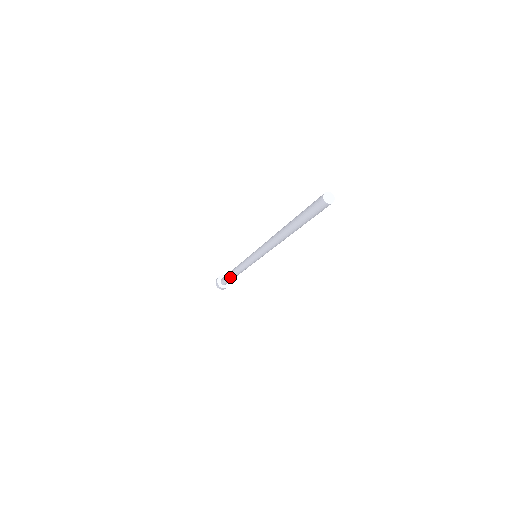
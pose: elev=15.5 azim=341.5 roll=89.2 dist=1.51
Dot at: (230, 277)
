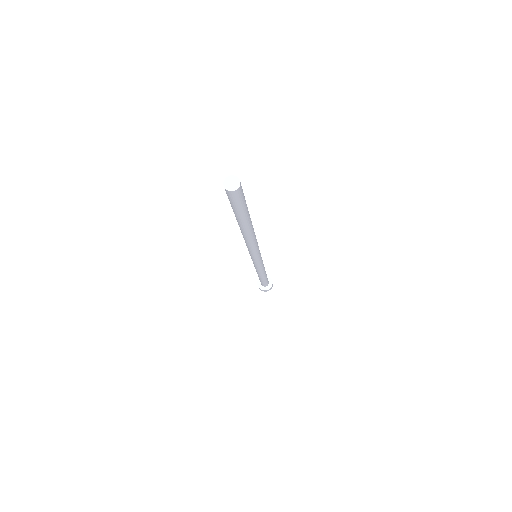
Dot at: (259, 278)
